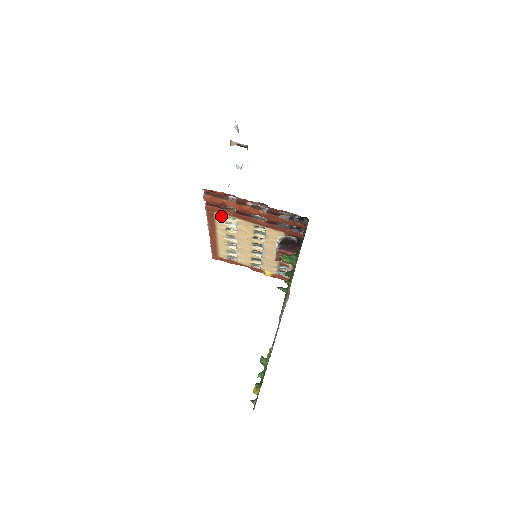
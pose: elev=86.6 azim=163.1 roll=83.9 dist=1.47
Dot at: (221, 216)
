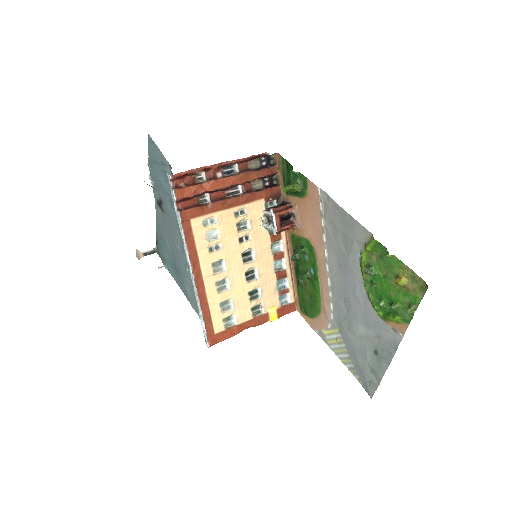
Dot at: (199, 224)
